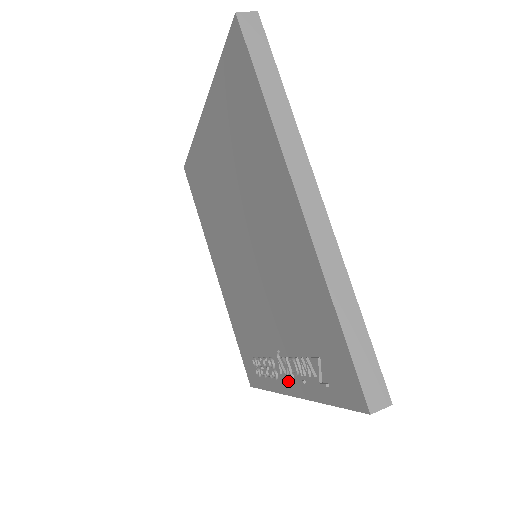
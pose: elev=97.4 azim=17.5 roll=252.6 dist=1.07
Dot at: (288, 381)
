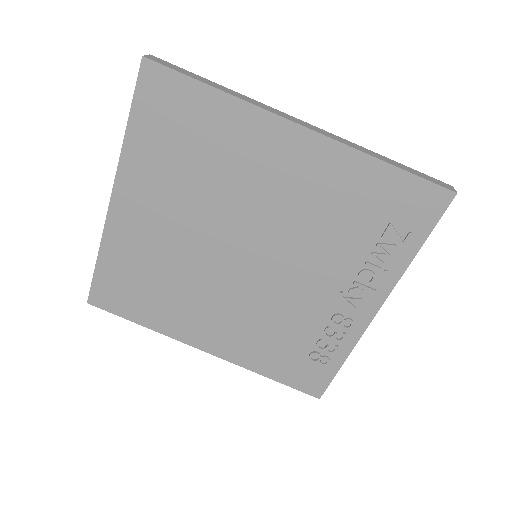
Dot at: (367, 303)
